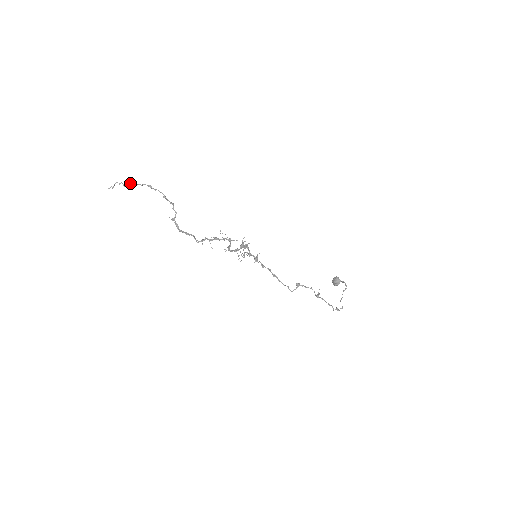
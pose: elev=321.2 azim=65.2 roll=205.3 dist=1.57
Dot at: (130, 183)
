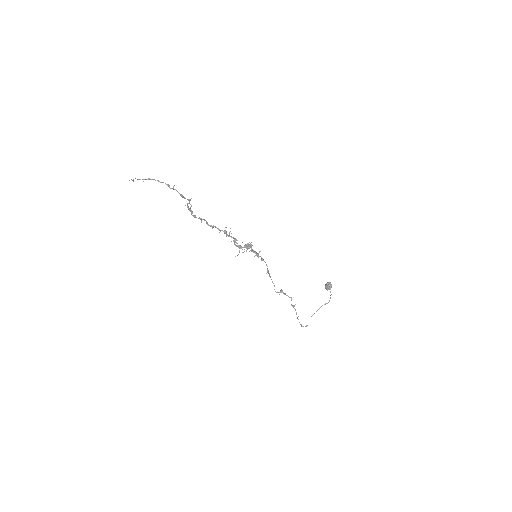
Dot at: (150, 179)
